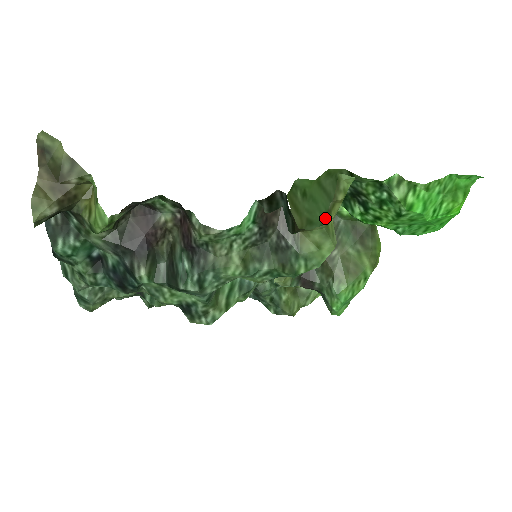
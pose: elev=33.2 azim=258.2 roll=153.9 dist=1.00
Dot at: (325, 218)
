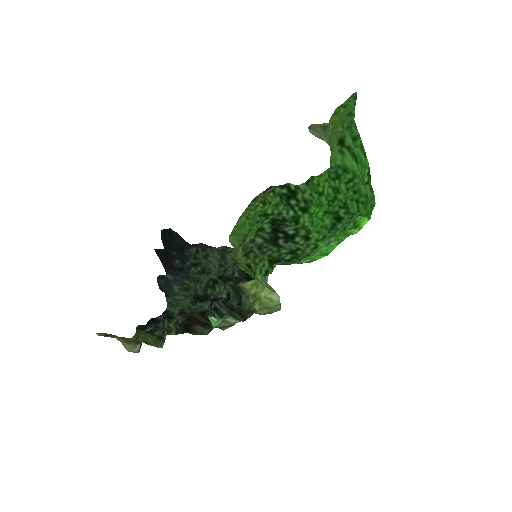
Dot at: (262, 278)
